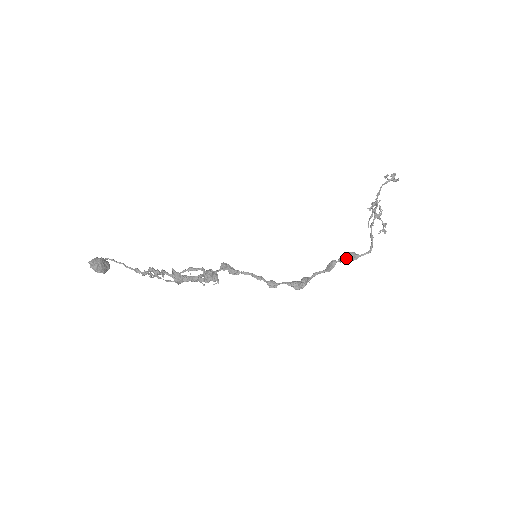
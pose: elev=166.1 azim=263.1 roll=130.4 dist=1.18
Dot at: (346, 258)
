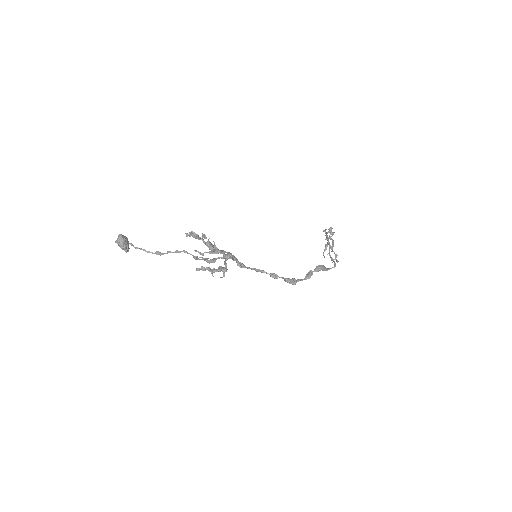
Dot at: (321, 268)
